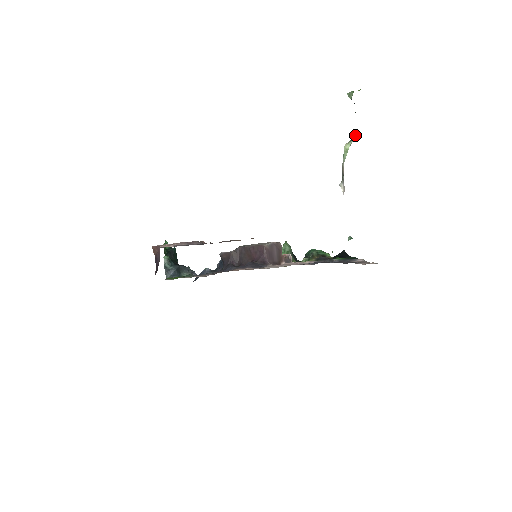
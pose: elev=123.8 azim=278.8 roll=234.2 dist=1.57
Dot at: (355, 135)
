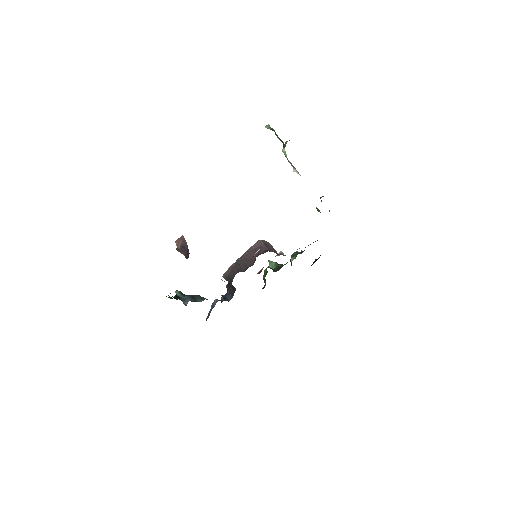
Dot at: (285, 143)
